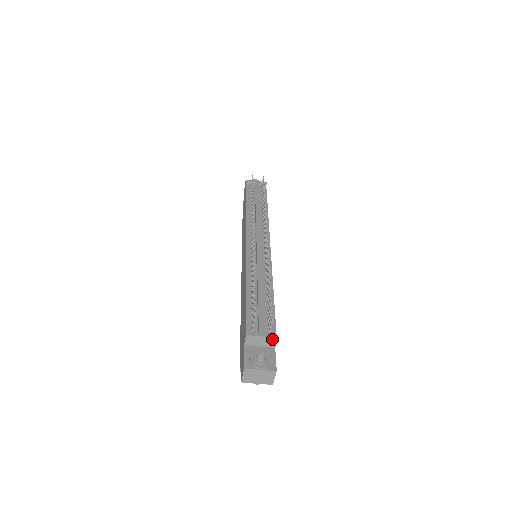
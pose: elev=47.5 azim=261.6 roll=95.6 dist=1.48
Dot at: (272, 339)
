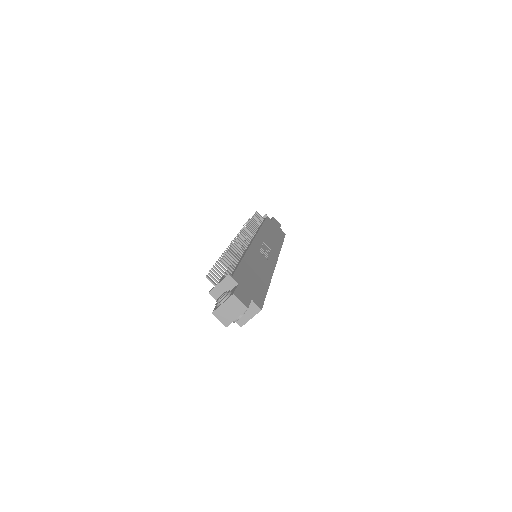
Dot at: (227, 279)
